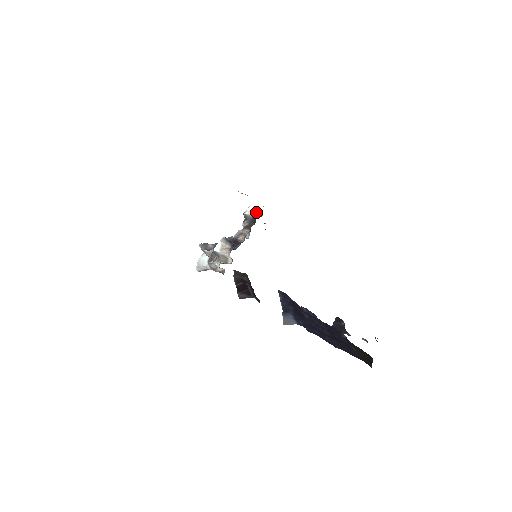
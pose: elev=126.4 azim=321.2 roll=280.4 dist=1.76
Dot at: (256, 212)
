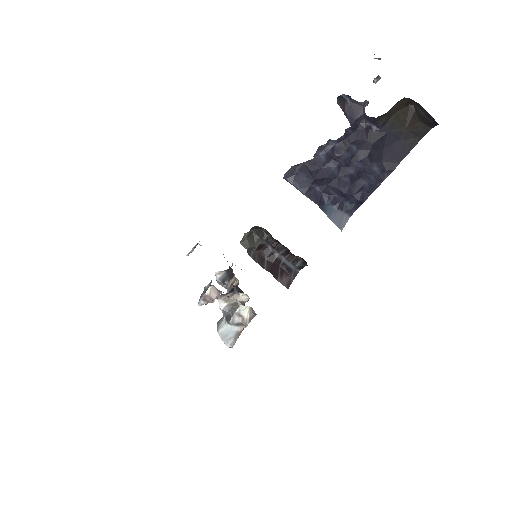
Dot at: (225, 270)
